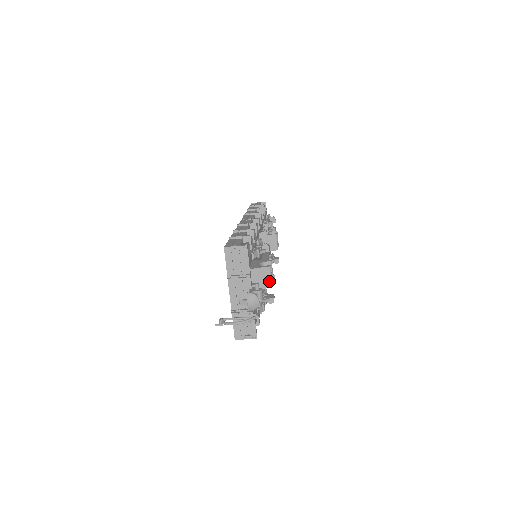
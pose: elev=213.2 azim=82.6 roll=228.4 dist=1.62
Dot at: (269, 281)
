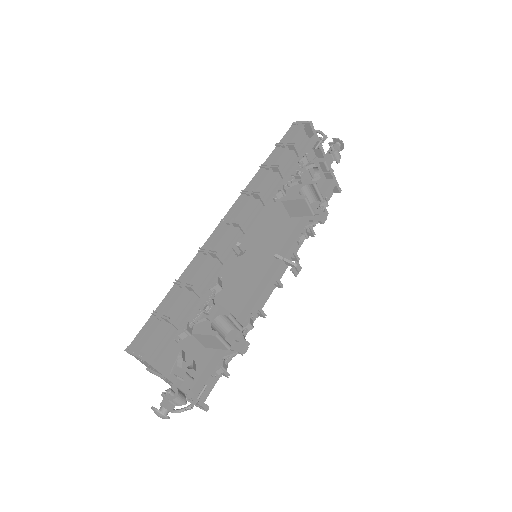
Dot at: (223, 345)
